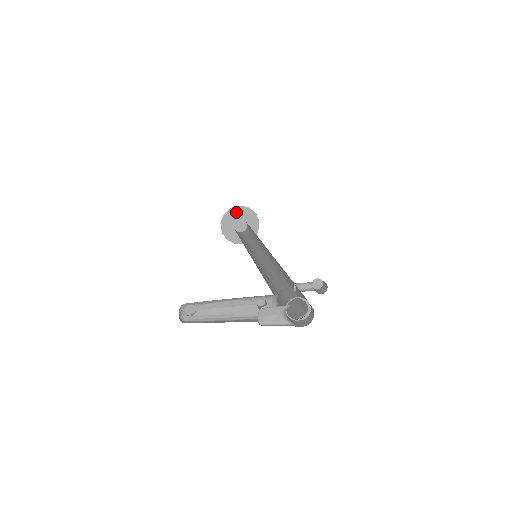
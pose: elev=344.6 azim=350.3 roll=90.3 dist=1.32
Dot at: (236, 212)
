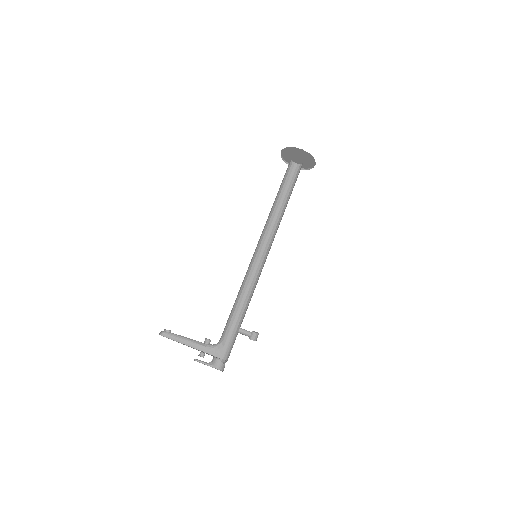
Dot at: (298, 151)
